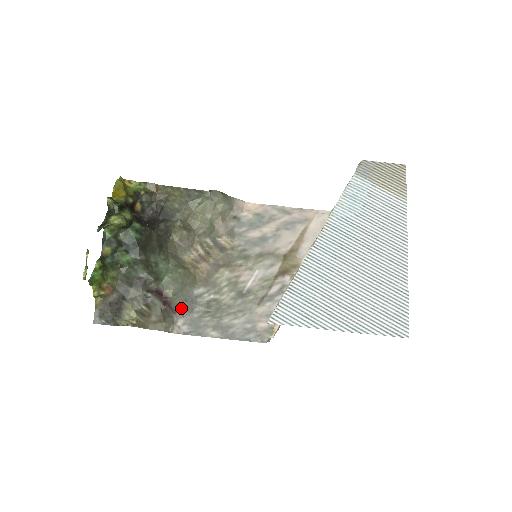
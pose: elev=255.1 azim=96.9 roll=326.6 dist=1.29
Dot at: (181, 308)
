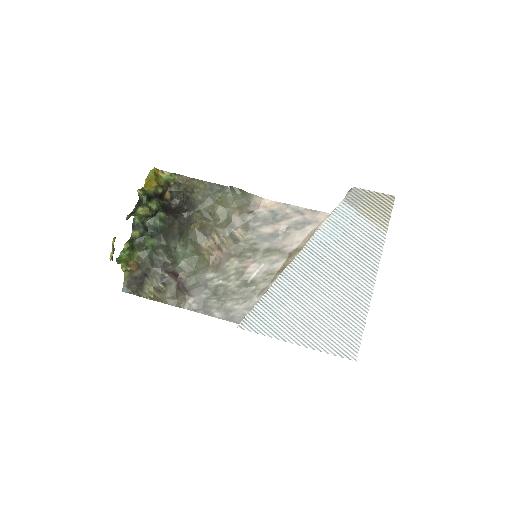
Dot at: (193, 288)
